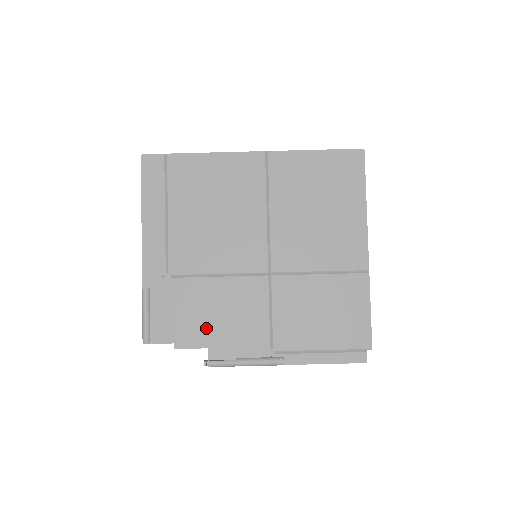
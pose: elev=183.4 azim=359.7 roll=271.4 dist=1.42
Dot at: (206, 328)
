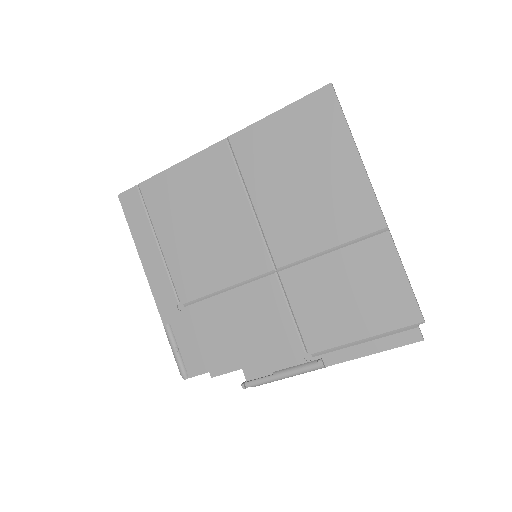
Dot at: (233, 348)
